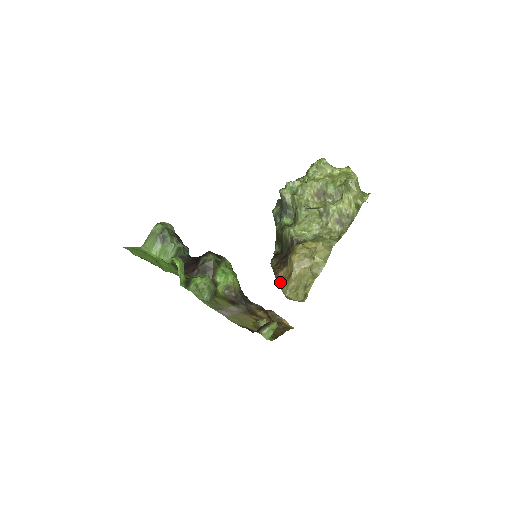
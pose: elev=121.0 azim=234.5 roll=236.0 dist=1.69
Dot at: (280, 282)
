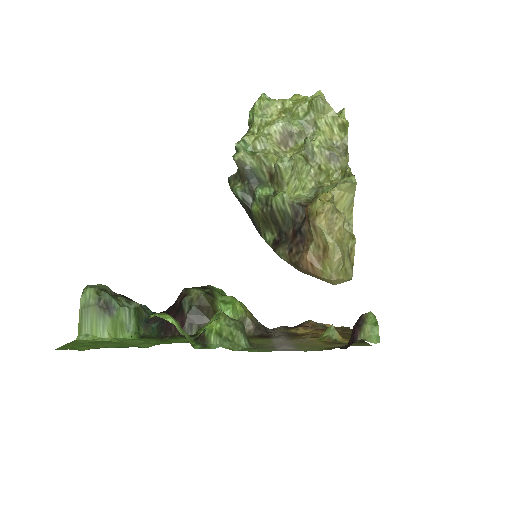
Dot at: (315, 268)
